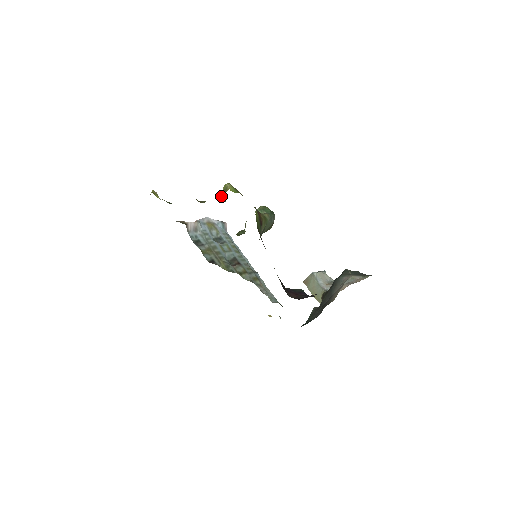
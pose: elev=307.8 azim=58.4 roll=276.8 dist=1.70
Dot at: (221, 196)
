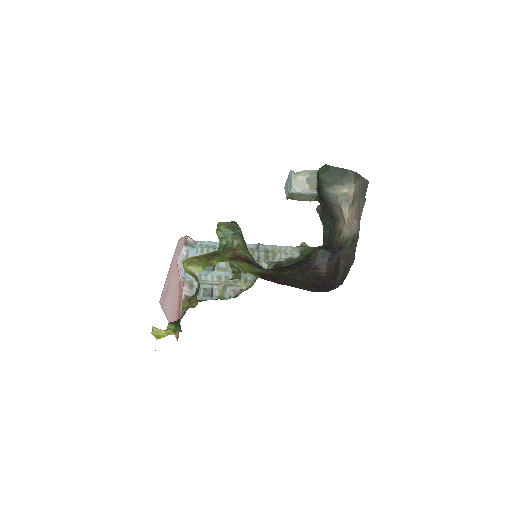
Dot at: occluded
